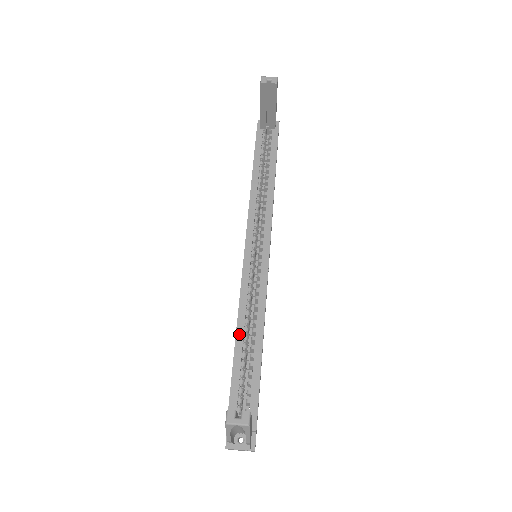
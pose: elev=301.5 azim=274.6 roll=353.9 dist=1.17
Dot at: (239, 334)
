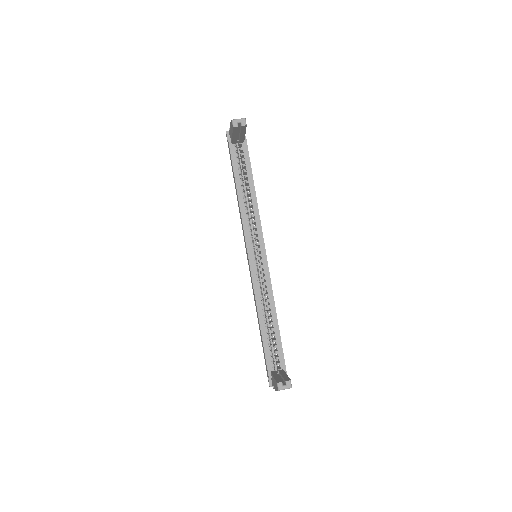
Dot at: (261, 318)
